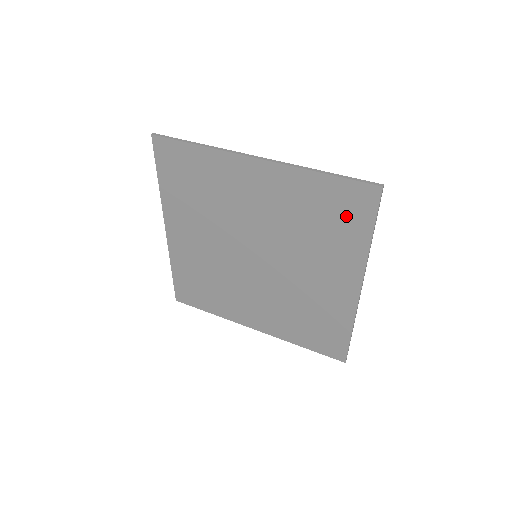
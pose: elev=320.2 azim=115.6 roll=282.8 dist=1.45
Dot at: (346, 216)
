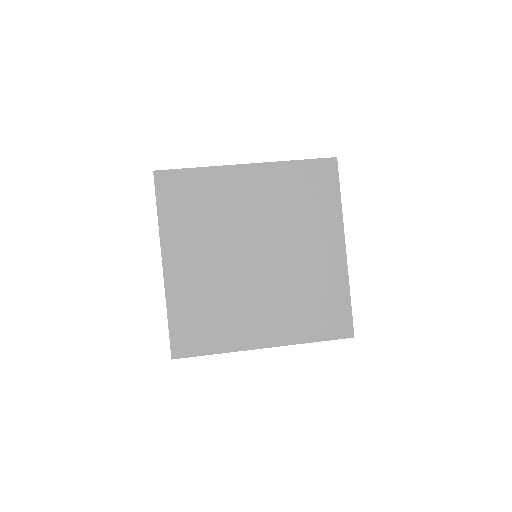
Dot at: (320, 187)
